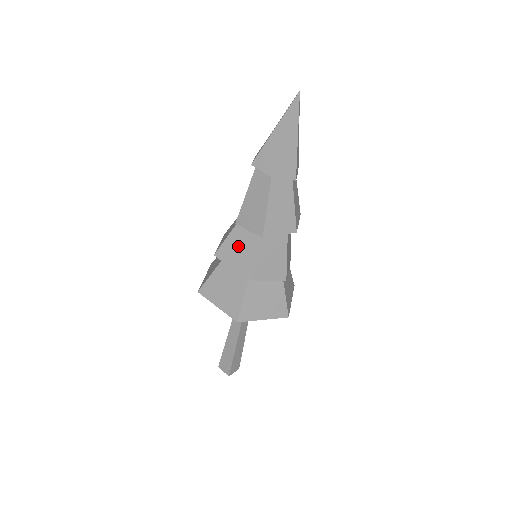
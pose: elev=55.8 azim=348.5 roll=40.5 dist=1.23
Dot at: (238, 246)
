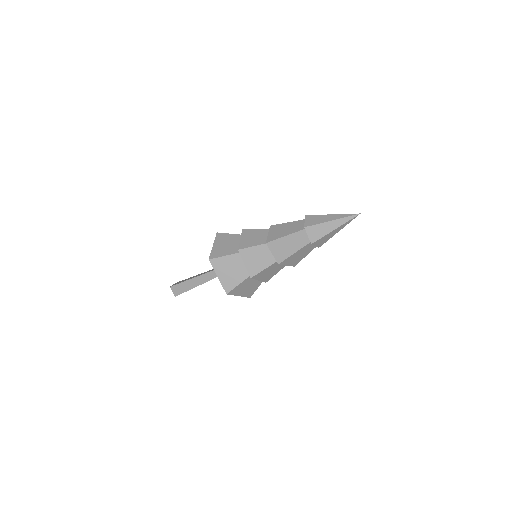
Dot at: (258, 256)
